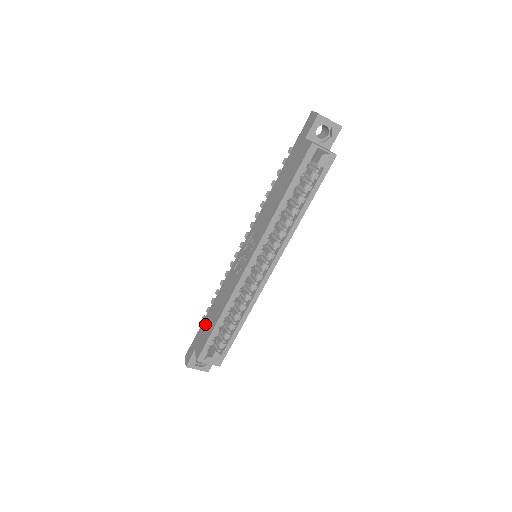
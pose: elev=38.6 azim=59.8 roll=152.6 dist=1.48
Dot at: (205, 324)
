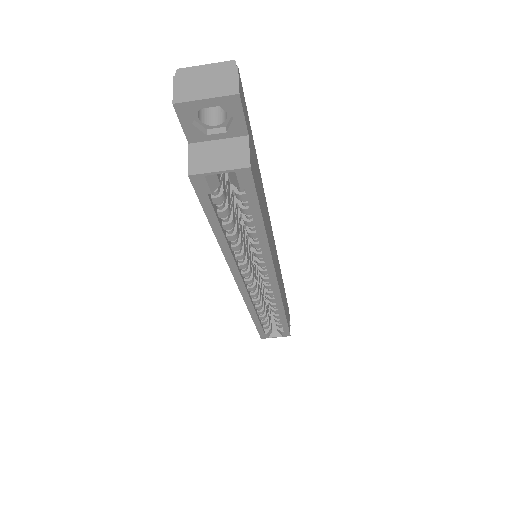
Dot at: occluded
